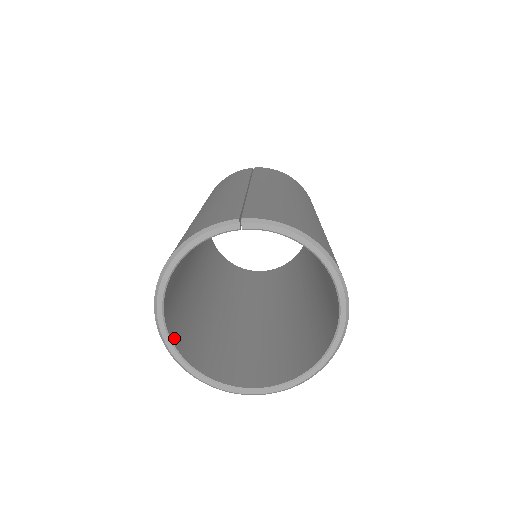
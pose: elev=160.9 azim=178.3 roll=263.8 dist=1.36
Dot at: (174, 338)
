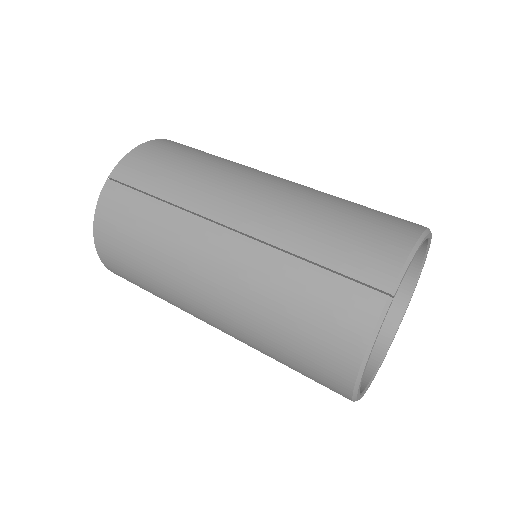
Dot at: occluded
